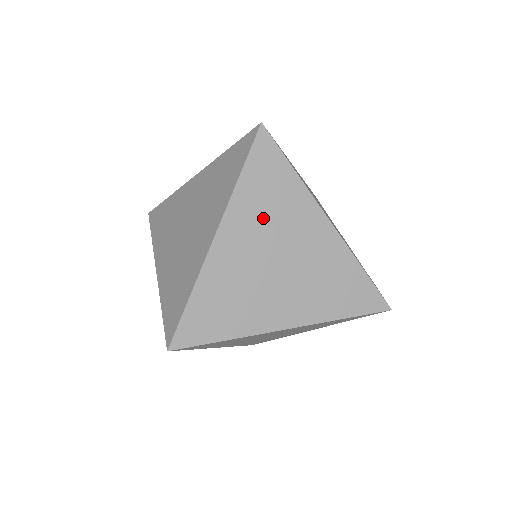
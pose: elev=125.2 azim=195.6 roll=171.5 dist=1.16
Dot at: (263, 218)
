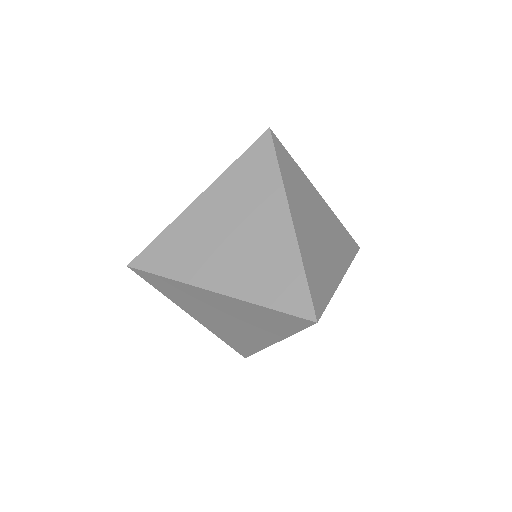
Dot at: (238, 196)
